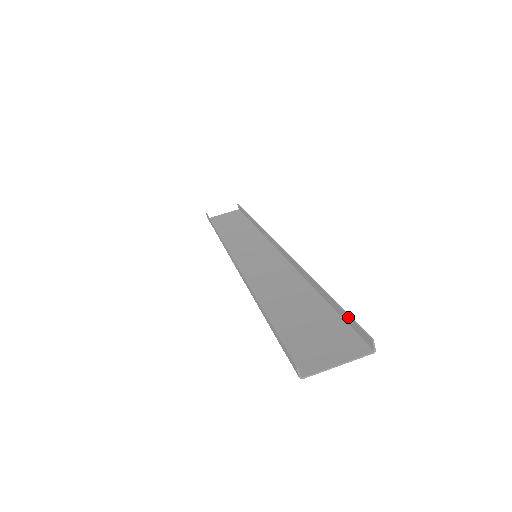
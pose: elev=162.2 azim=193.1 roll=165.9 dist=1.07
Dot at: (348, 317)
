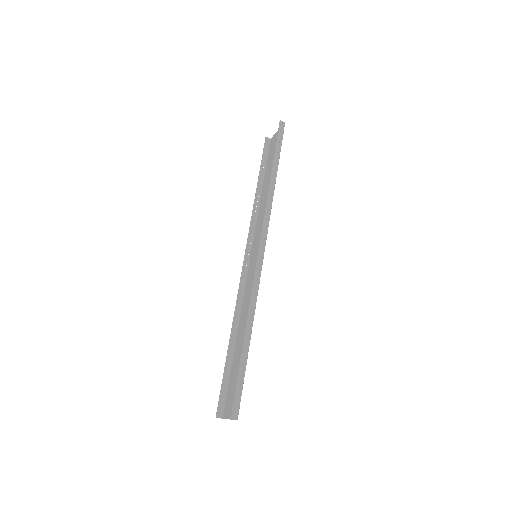
Dot at: (236, 388)
